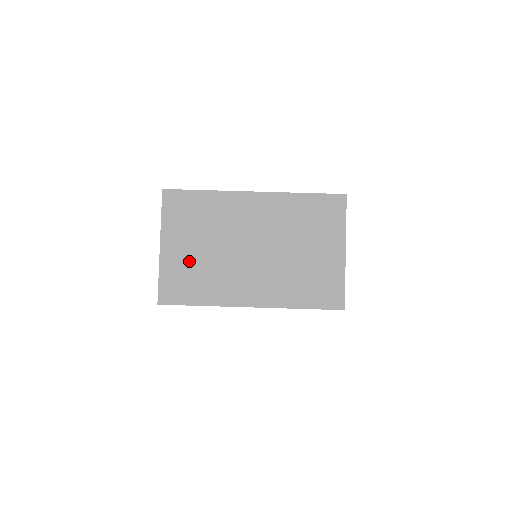
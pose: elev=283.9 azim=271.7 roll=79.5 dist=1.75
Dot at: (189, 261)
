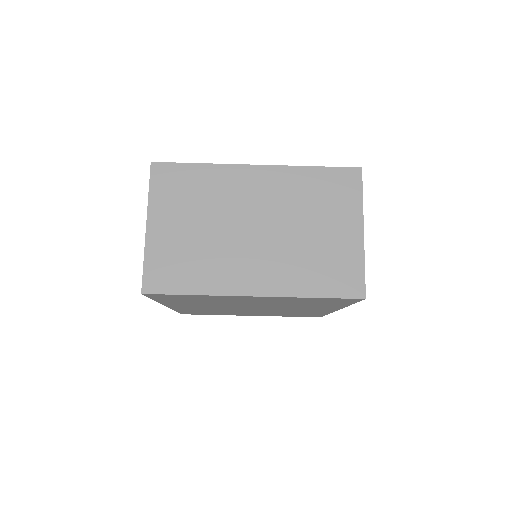
Dot at: (180, 243)
